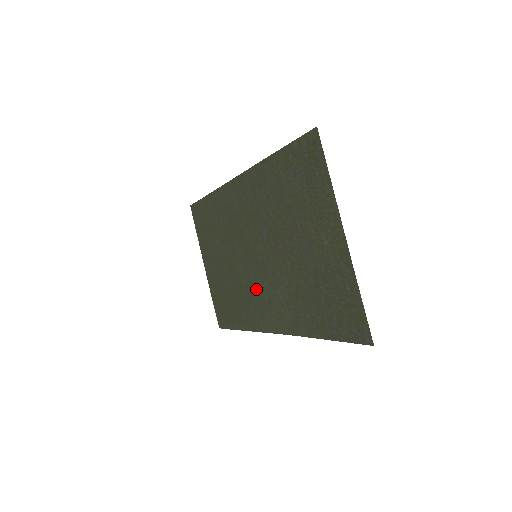
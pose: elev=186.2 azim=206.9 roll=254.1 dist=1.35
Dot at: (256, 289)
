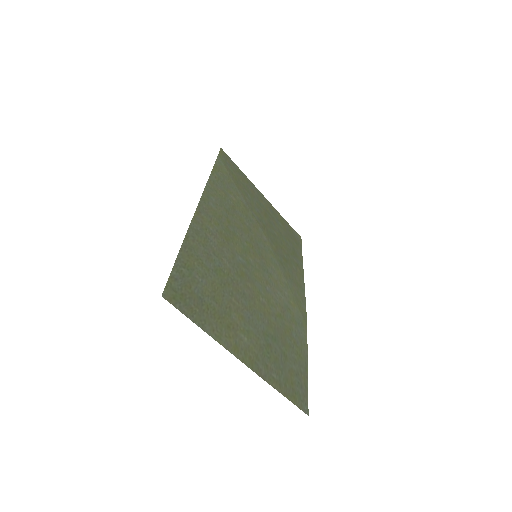
Dot at: (279, 265)
